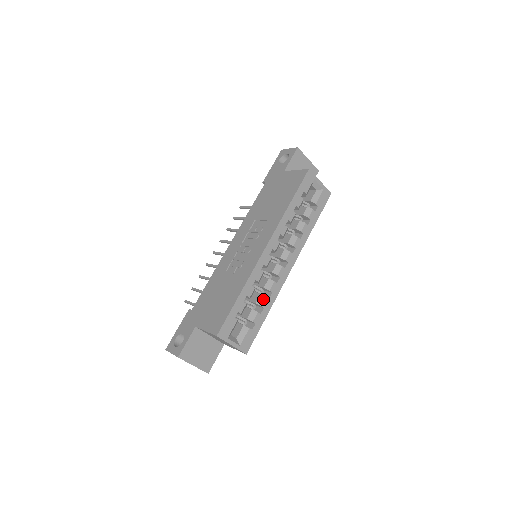
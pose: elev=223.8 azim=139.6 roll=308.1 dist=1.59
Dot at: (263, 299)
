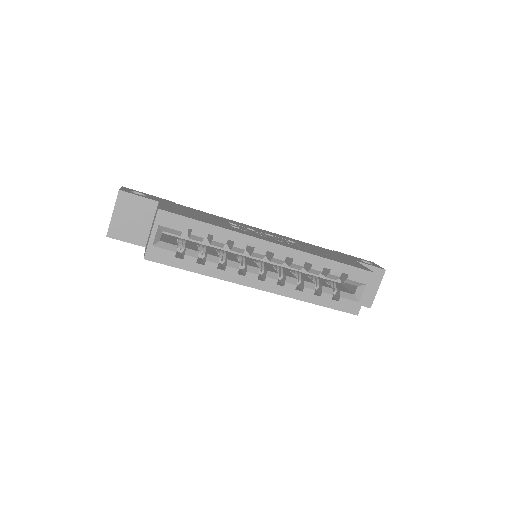
Dot at: (215, 261)
